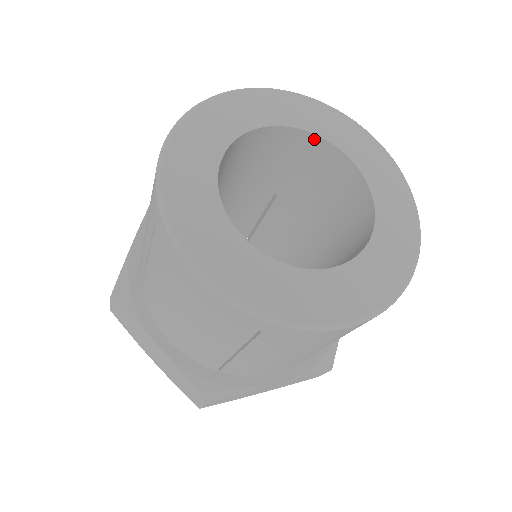
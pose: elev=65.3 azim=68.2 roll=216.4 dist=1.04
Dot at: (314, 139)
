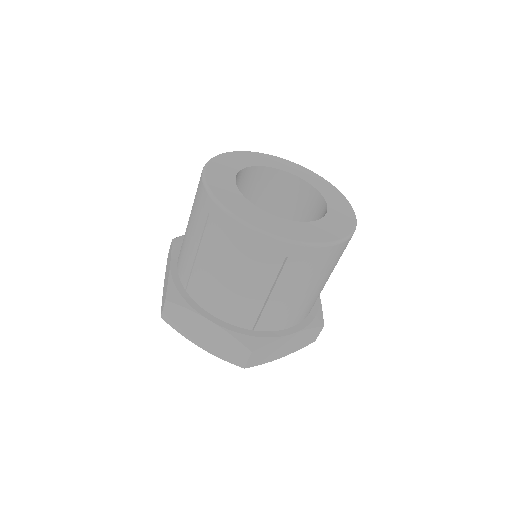
Dot at: (277, 172)
